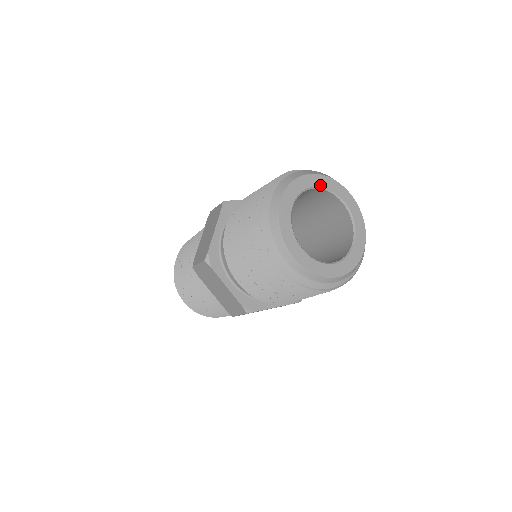
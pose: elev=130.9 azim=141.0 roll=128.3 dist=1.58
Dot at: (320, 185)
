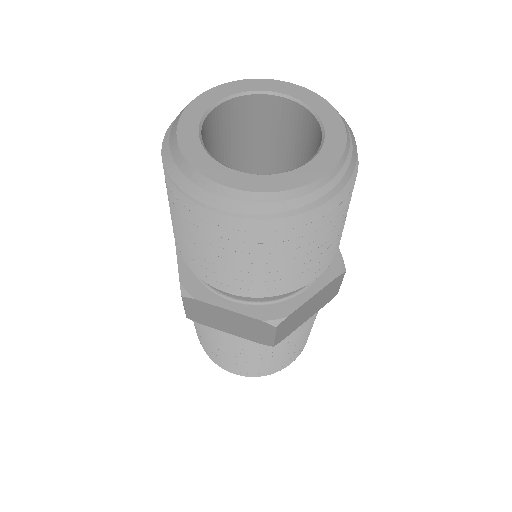
Dot at: (290, 94)
